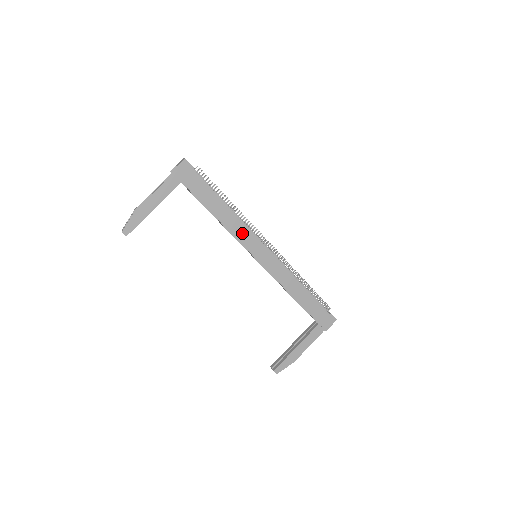
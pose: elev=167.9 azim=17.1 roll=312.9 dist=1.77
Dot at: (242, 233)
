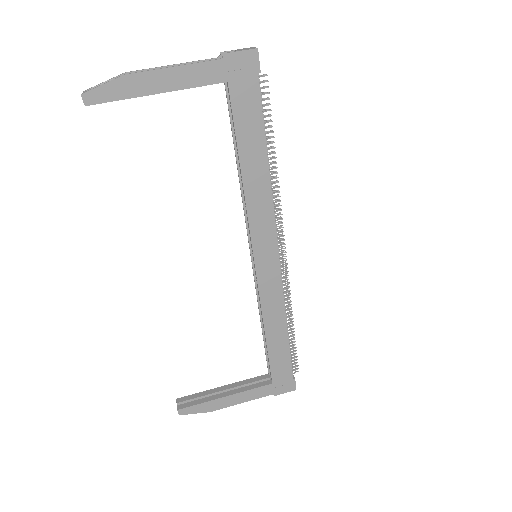
Dot at: (261, 215)
